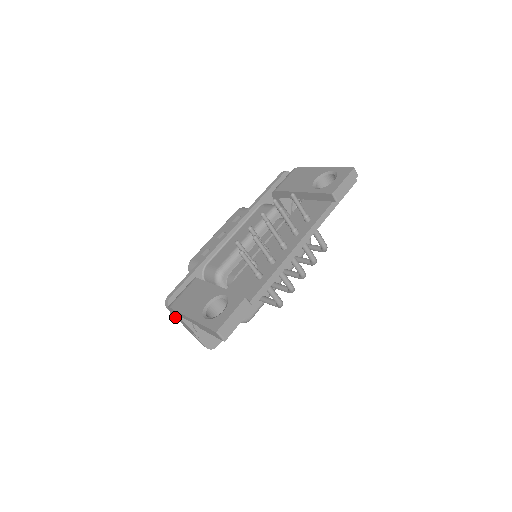
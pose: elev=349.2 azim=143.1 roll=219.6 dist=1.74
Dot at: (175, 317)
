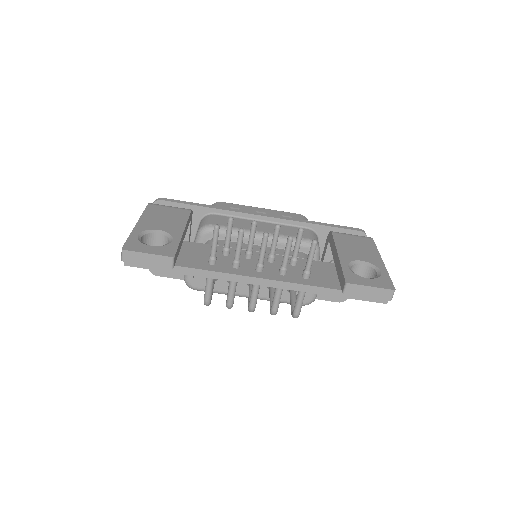
Dot at: occluded
